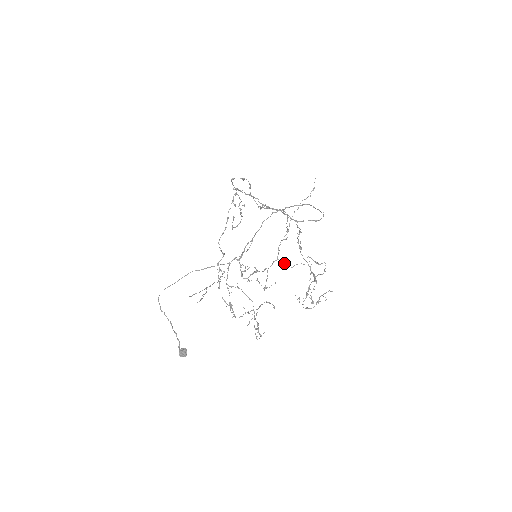
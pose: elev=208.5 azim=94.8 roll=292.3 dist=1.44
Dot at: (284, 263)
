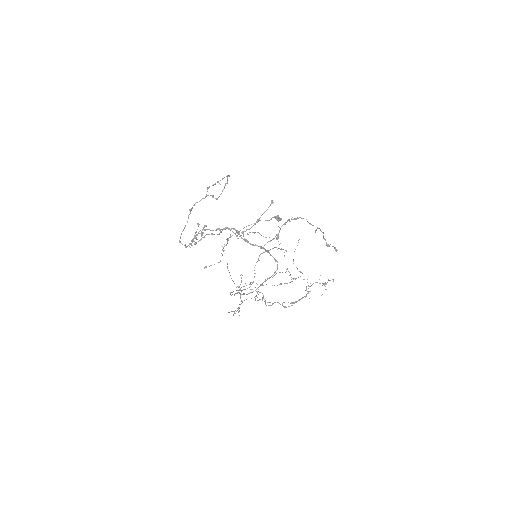
Dot at: (268, 302)
